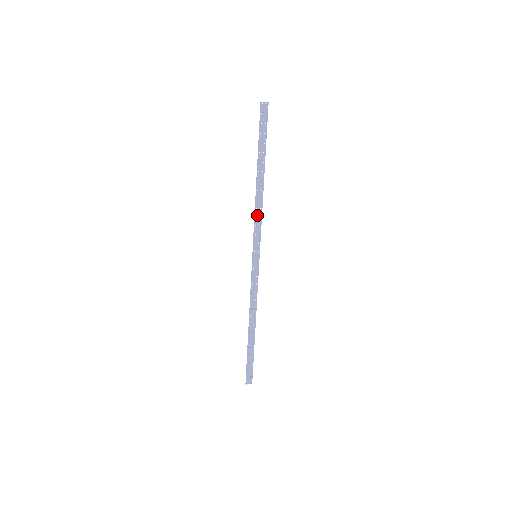
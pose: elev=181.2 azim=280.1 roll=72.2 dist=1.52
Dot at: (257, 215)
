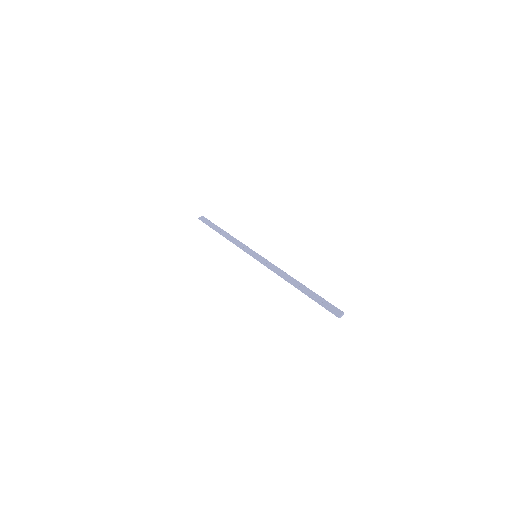
Dot at: (276, 272)
